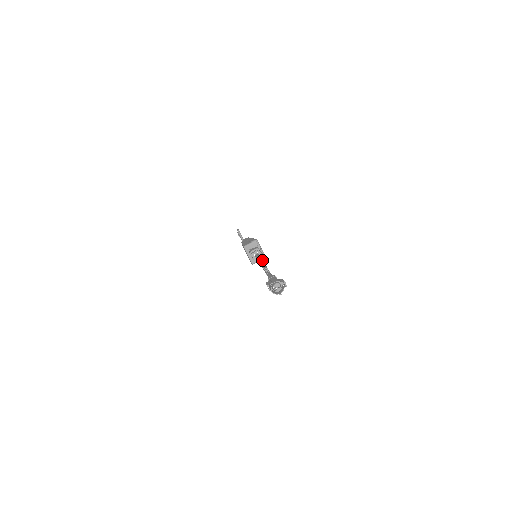
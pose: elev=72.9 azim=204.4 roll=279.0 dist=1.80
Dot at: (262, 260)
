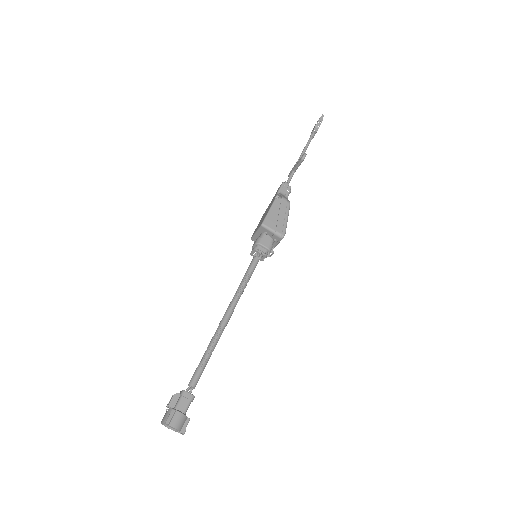
Dot at: occluded
